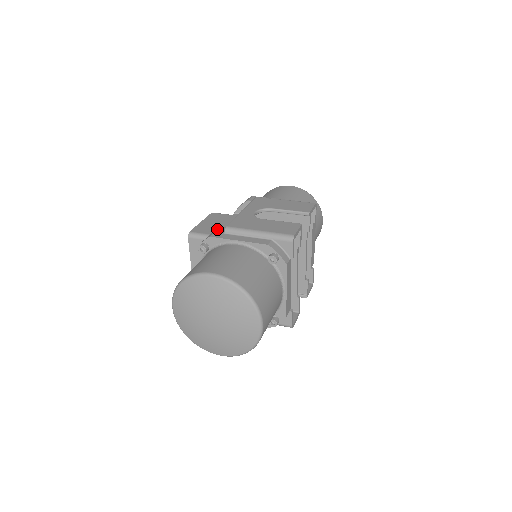
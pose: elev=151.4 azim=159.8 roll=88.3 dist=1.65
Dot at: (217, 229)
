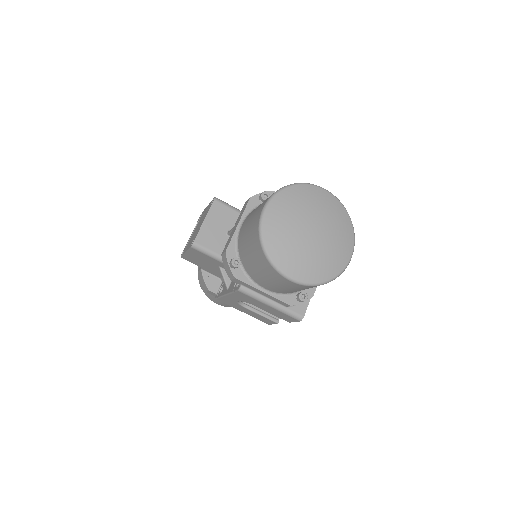
Dot at: occluded
